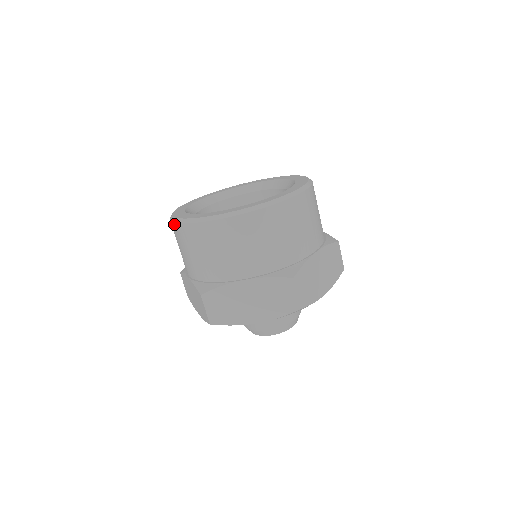
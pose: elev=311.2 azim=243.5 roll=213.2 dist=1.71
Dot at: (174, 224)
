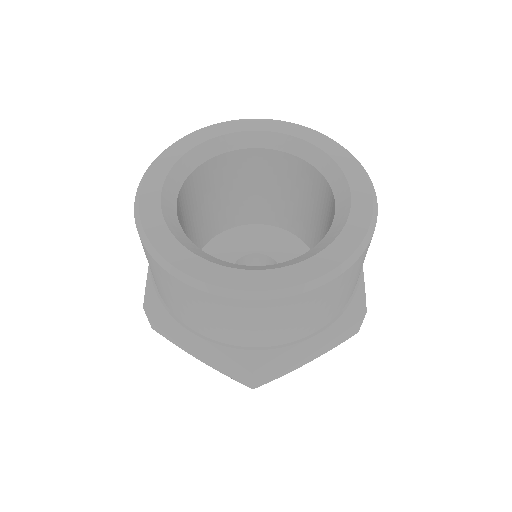
Dot at: (135, 206)
